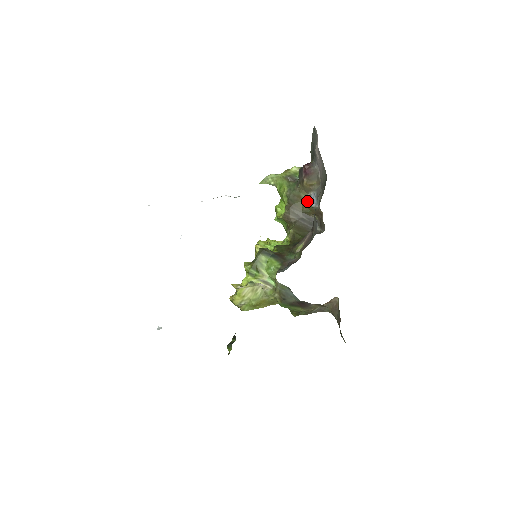
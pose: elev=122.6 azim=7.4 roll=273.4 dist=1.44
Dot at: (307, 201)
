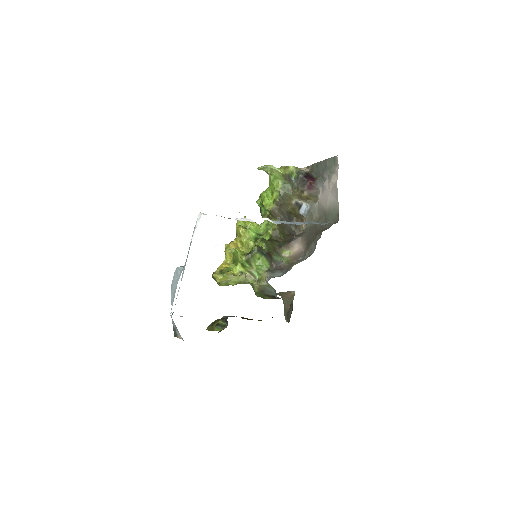
Dot at: (296, 206)
